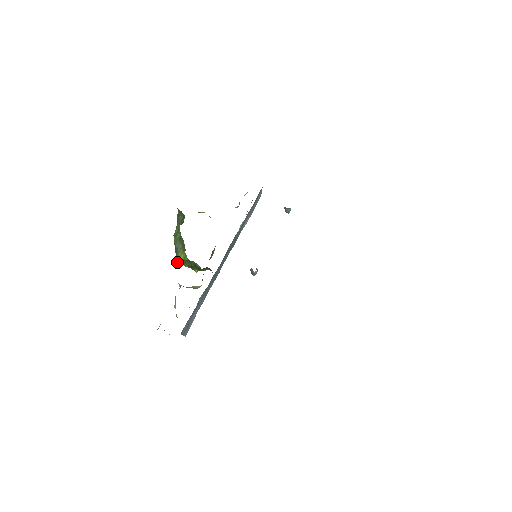
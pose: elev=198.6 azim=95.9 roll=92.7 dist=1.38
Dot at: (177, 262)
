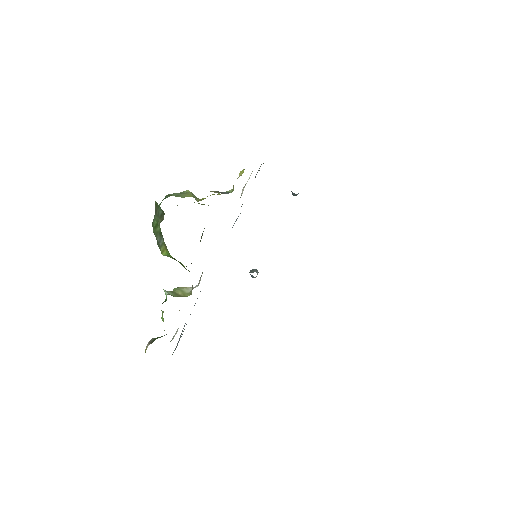
Dot at: occluded
